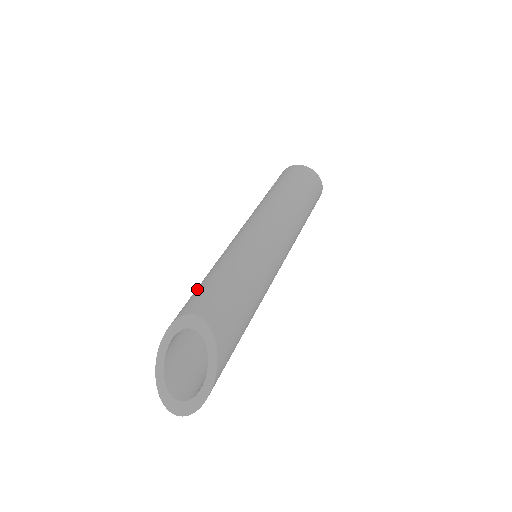
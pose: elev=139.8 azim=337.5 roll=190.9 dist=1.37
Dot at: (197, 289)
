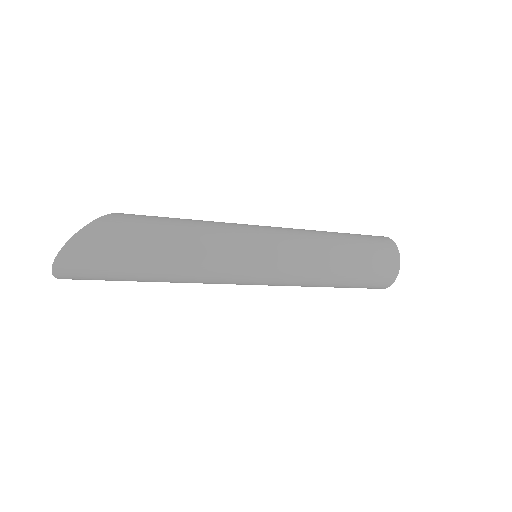
Dot at: occluded
